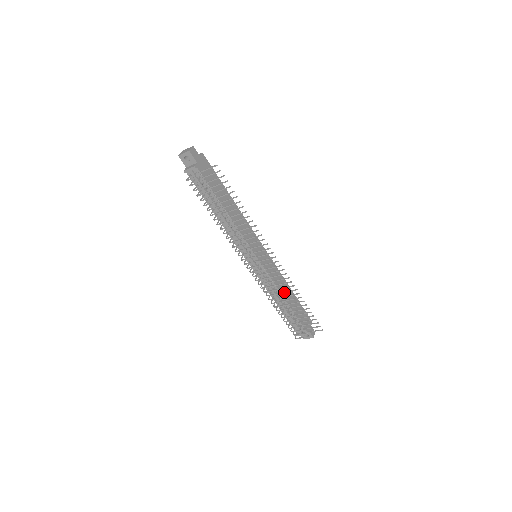
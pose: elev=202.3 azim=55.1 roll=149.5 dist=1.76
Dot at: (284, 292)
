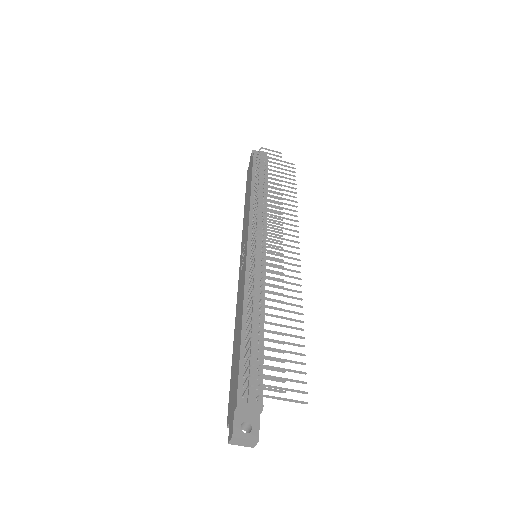
Dot at: occluded
